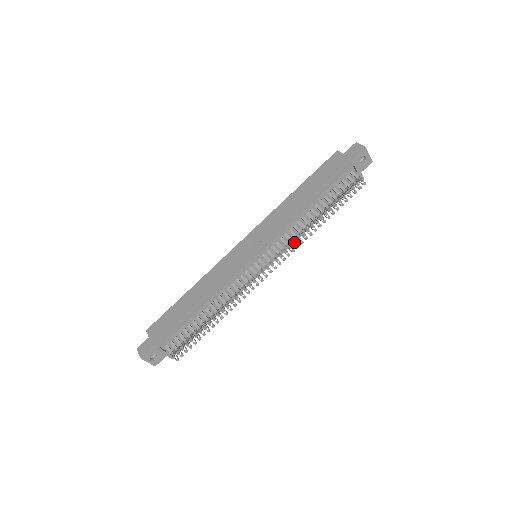
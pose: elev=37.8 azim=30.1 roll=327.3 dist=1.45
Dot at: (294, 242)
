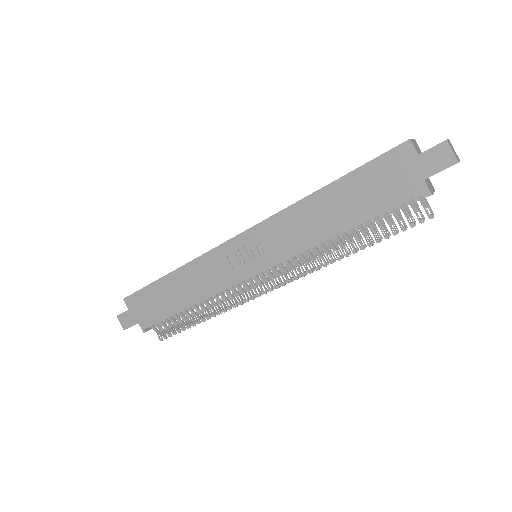
Dot at: (310, 270)
